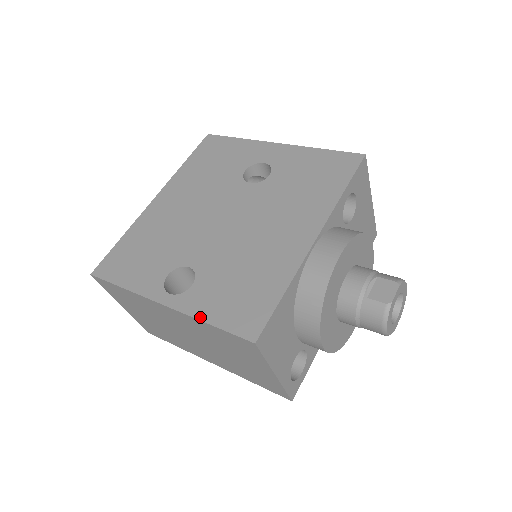
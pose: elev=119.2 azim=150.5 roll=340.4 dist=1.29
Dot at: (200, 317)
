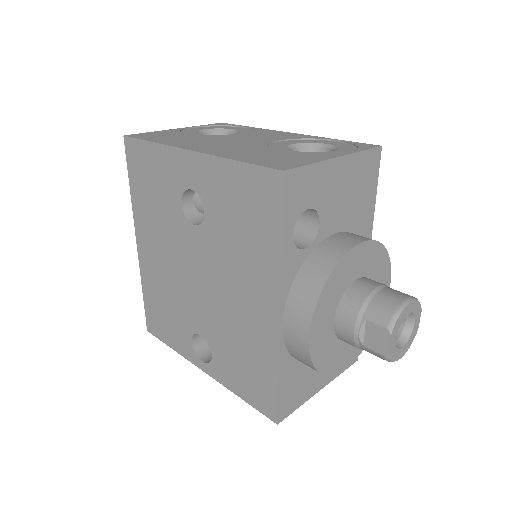
Dot at: (231, 390)
